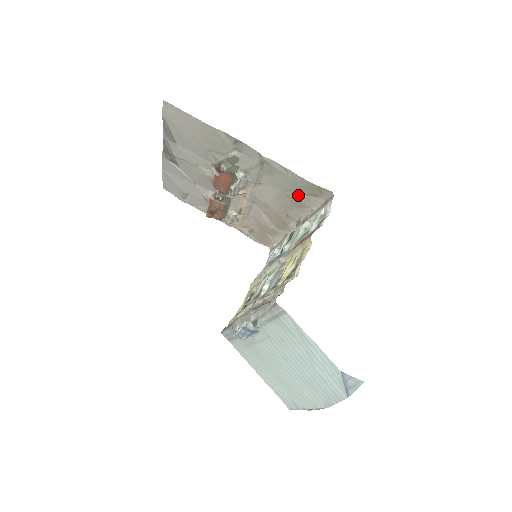
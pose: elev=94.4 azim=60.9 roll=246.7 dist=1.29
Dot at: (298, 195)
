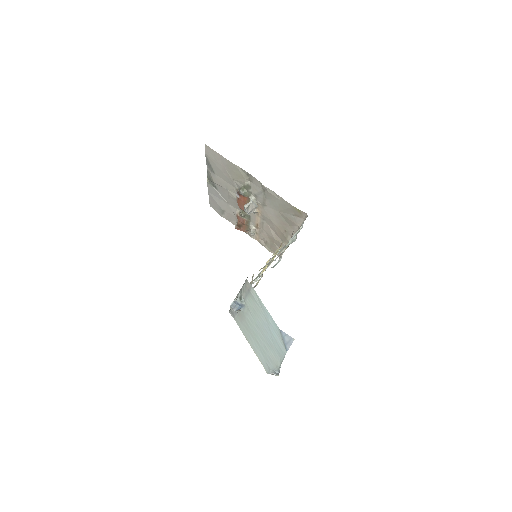
Dot at: (288, 215)
